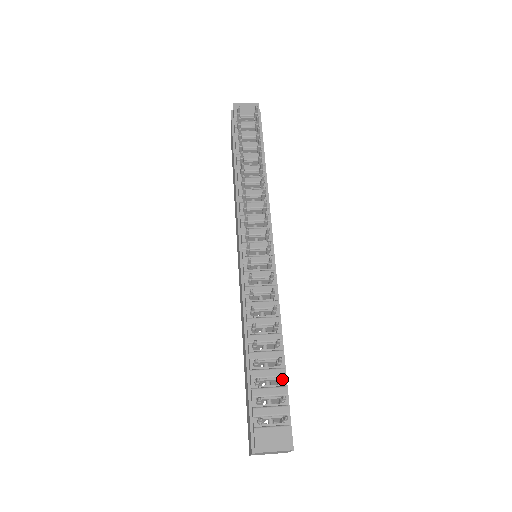
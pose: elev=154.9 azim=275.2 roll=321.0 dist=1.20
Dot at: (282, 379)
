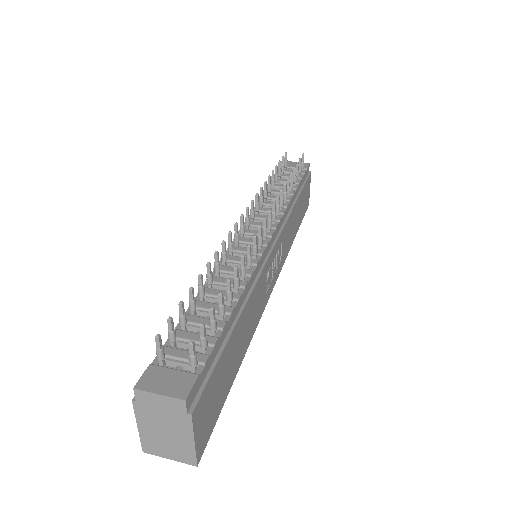
Dot at: (211, 310)
